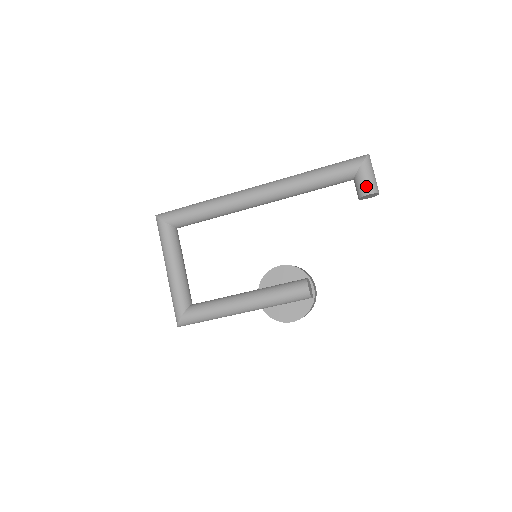
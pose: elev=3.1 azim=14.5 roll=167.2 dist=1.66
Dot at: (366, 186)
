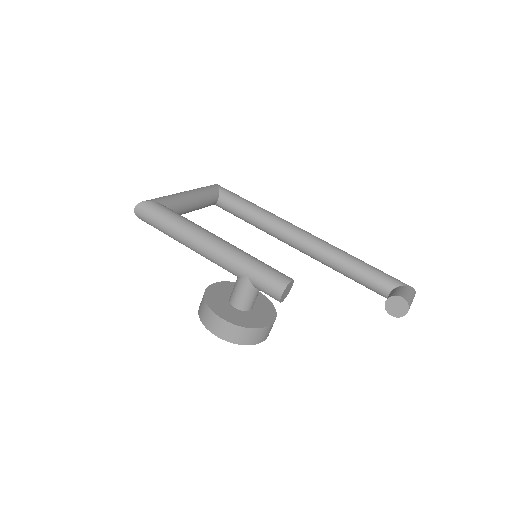
Dot at: (403, 293)
